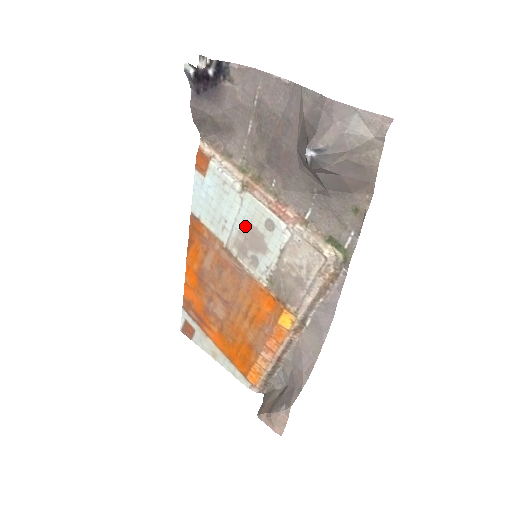
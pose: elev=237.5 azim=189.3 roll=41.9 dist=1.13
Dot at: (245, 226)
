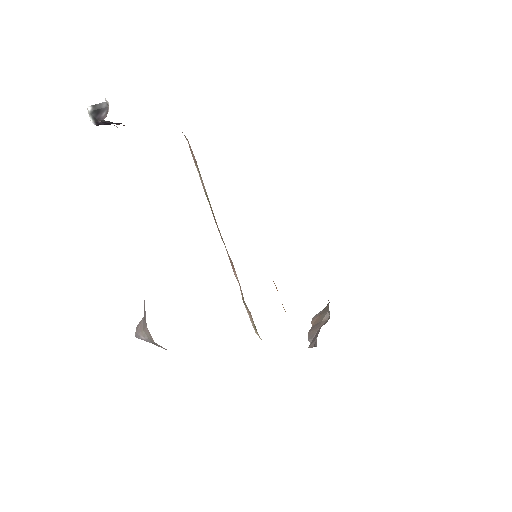
Dot at: occluded
